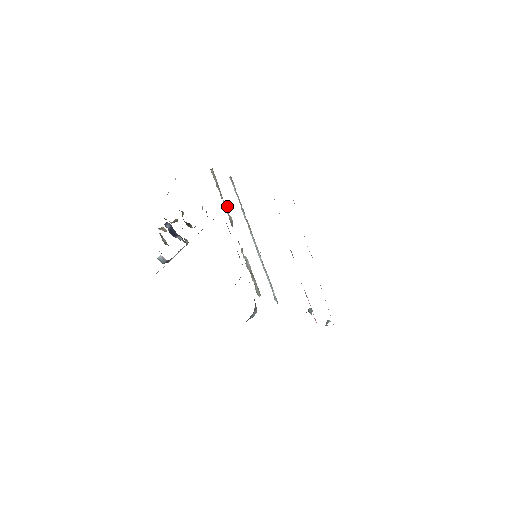
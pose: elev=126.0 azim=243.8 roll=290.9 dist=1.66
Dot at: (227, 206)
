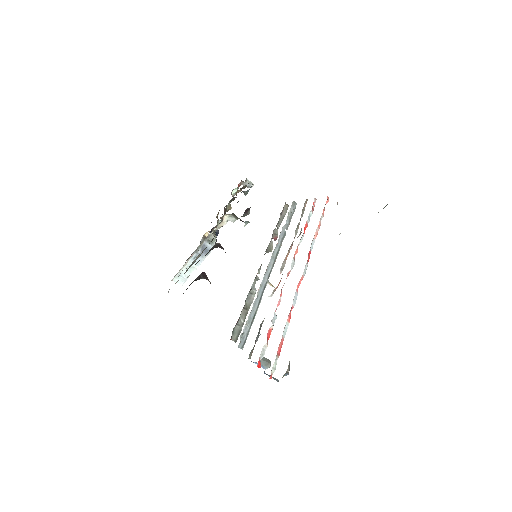
Dot at: (277, 237)
